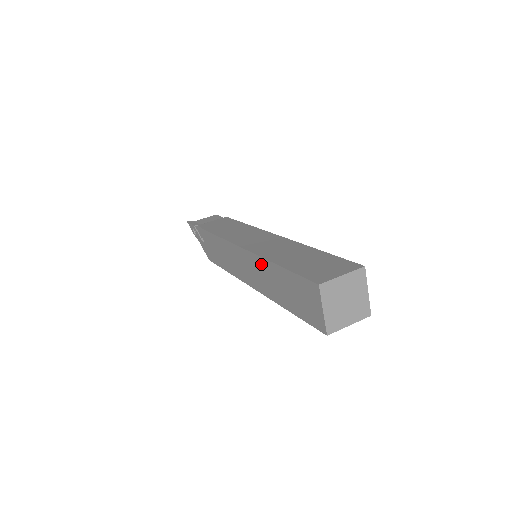
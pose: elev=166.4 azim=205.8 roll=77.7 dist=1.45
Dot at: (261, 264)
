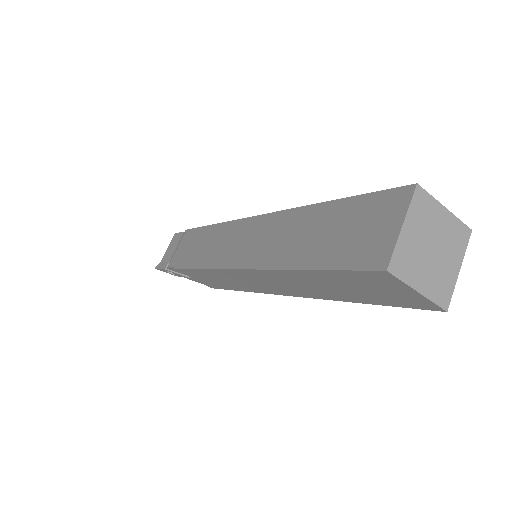
Dot at: (275, 275)
